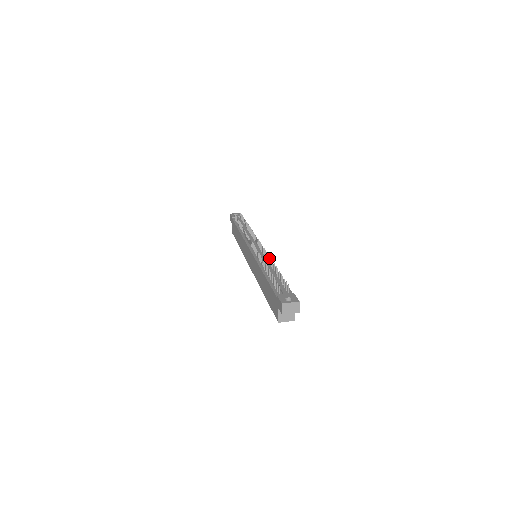
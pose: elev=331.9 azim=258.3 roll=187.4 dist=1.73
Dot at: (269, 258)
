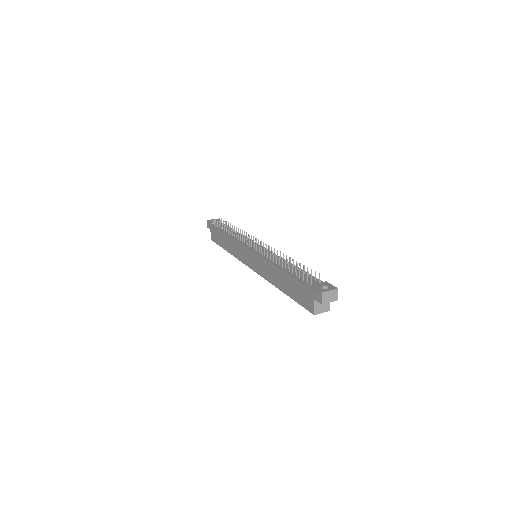
Dot at: (280, 253)
